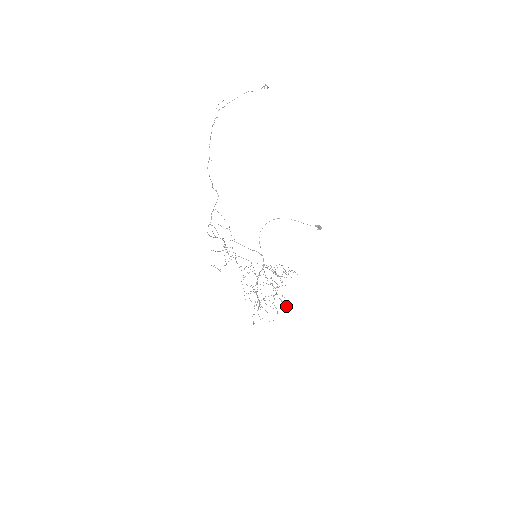
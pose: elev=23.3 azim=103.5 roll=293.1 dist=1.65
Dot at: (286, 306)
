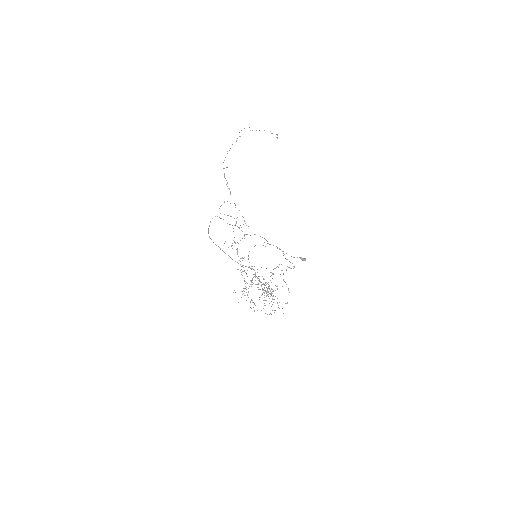
Dot at: occluded
